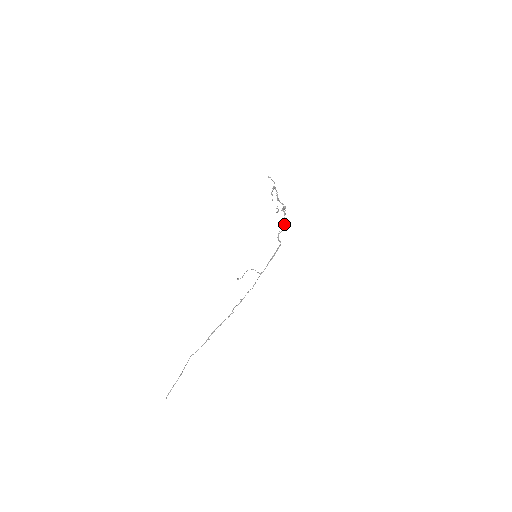
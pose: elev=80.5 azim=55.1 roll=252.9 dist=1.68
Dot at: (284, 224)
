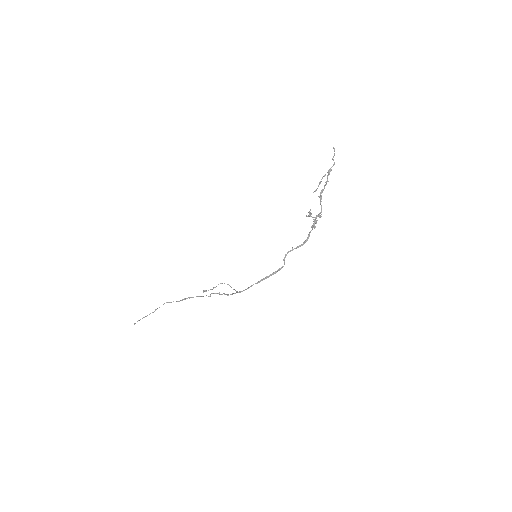
Dot at: occluded
